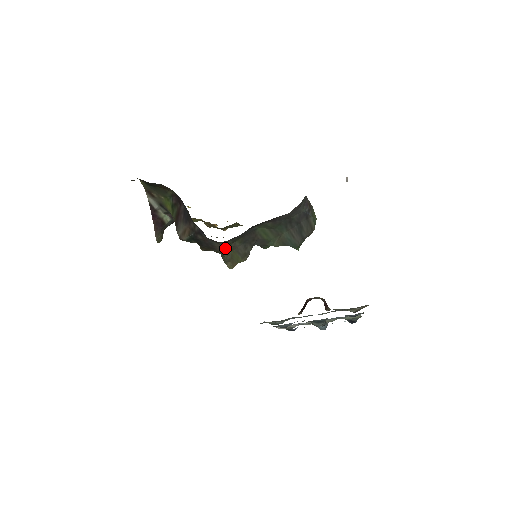
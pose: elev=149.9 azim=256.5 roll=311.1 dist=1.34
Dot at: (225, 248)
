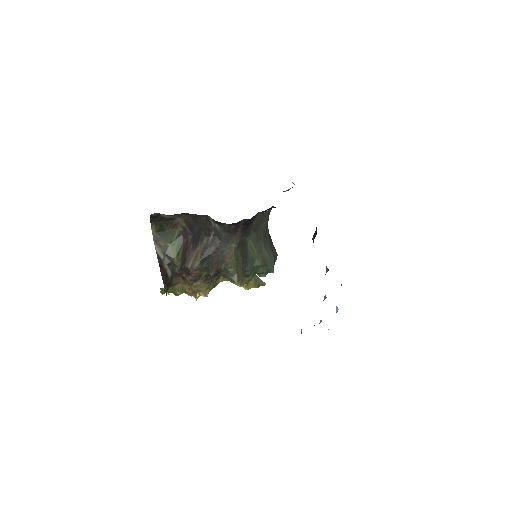
Dot at: (232, 257)
